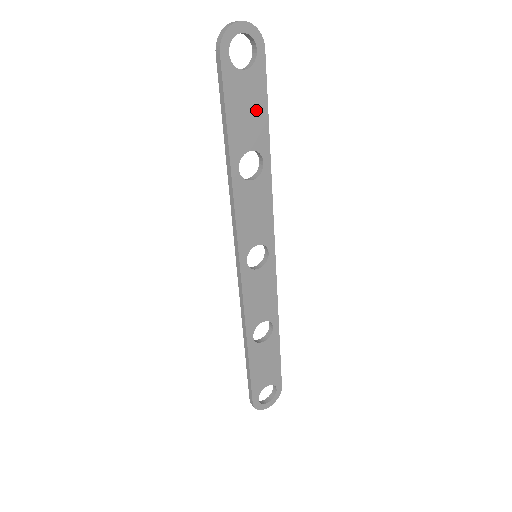
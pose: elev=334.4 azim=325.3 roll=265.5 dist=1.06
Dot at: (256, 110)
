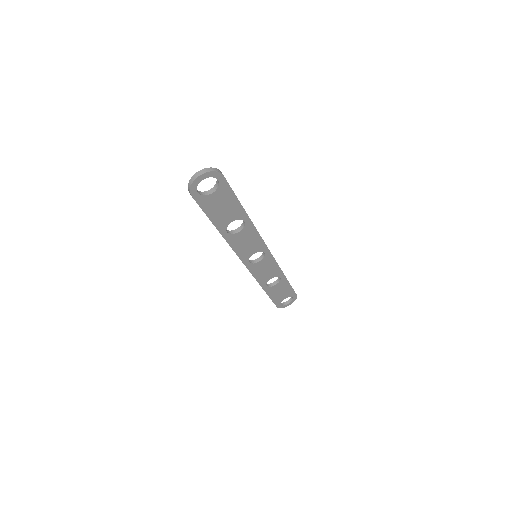
Dot at: (229, 204)
